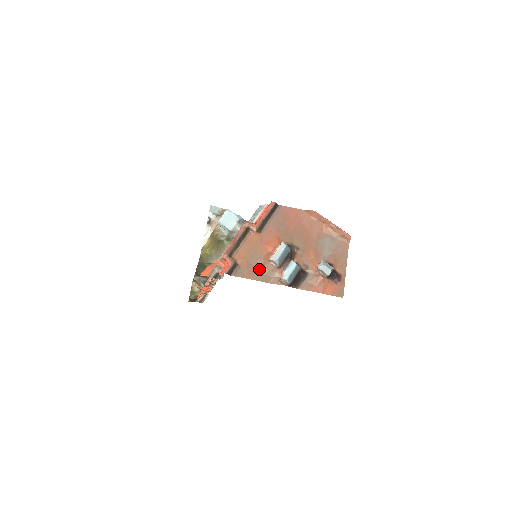
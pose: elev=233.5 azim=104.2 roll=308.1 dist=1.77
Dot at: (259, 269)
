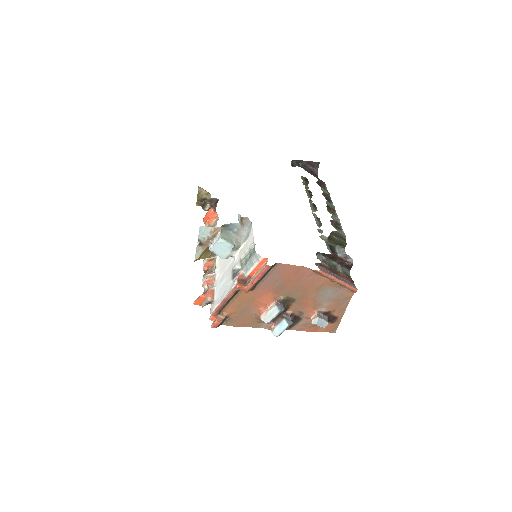
Dot at: (250, 319)
